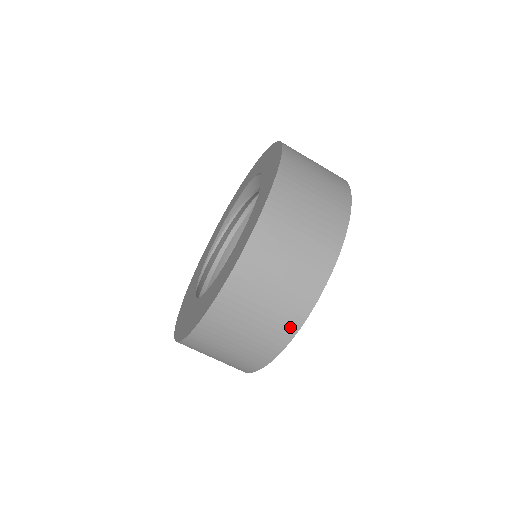
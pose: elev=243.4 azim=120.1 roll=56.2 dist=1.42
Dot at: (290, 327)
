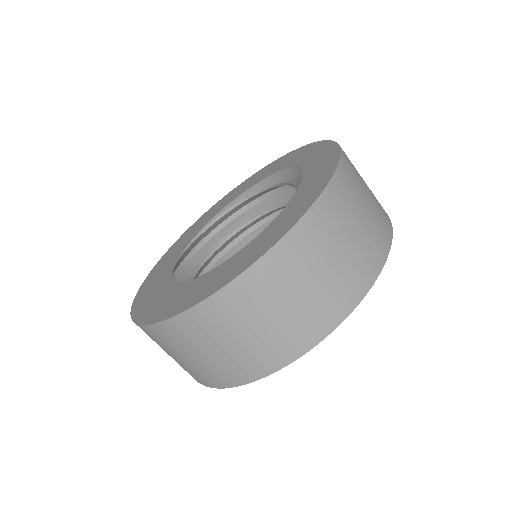
Dot at: (250, 373)
